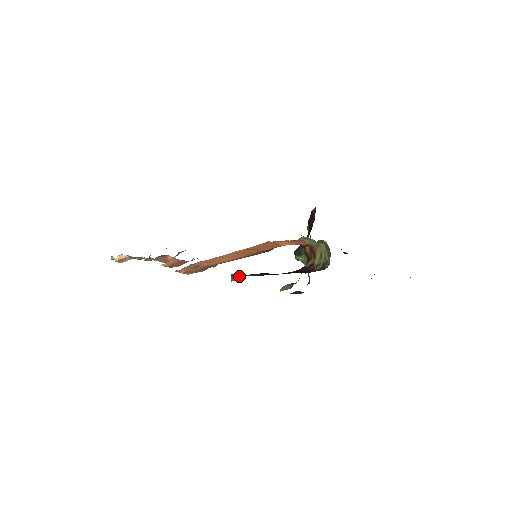
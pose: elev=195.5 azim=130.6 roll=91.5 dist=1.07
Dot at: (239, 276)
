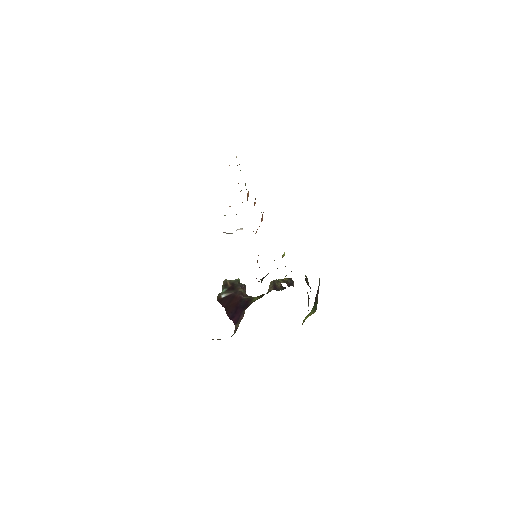
Dot at: (224, 287)
